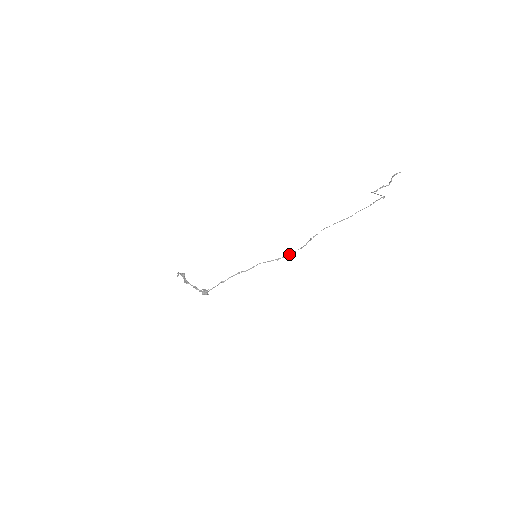
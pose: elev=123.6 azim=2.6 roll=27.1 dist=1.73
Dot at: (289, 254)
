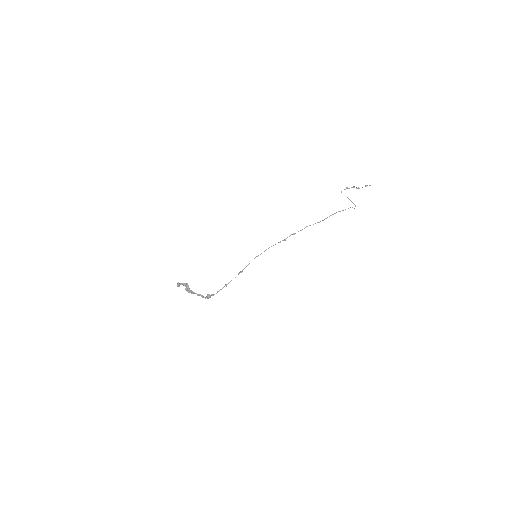
Dot at: occluded
